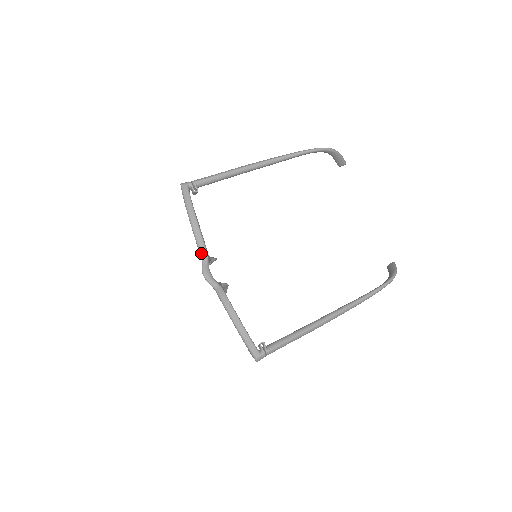
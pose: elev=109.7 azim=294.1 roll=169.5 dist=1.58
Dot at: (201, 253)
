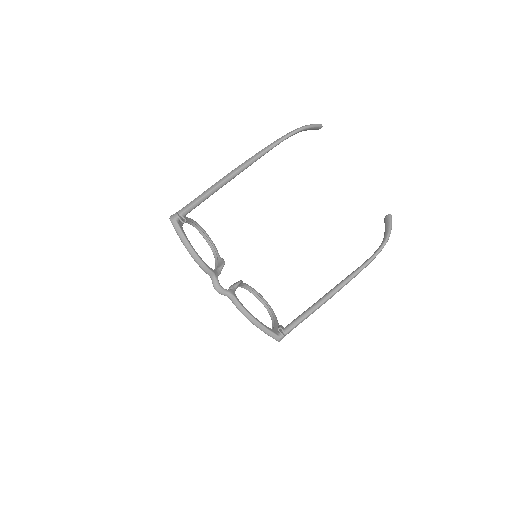
Dot at: (208, 274)
